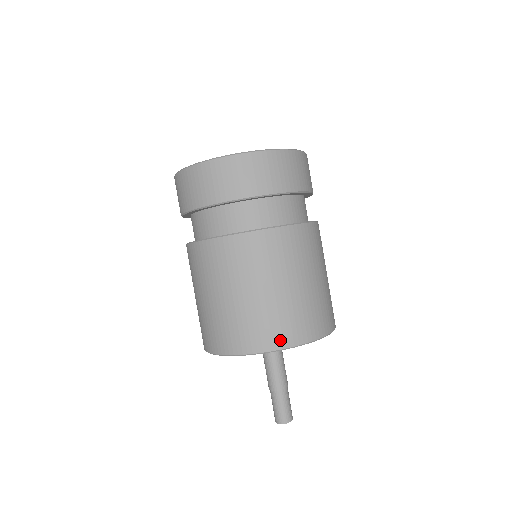
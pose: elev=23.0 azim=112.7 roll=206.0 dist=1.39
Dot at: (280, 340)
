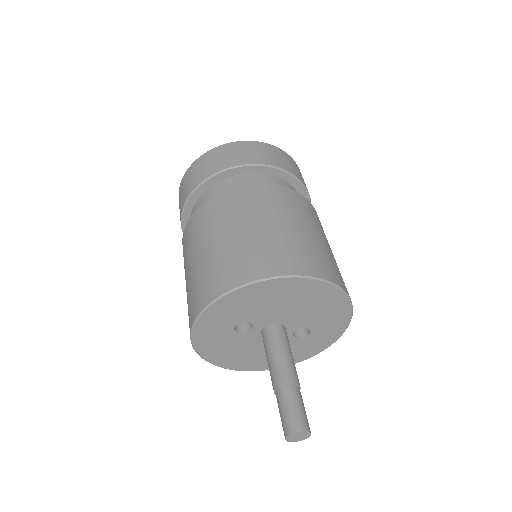
Dot at: (217, 288)
